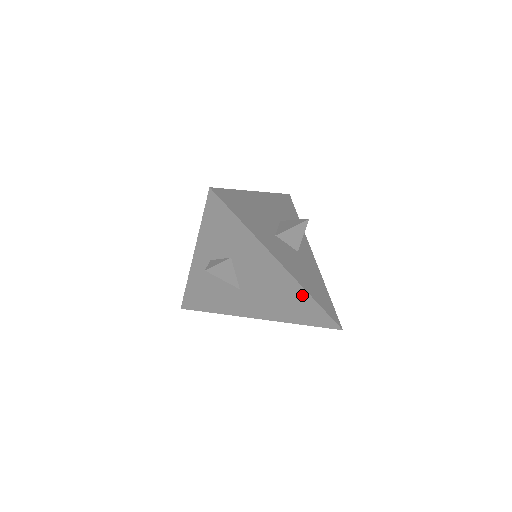
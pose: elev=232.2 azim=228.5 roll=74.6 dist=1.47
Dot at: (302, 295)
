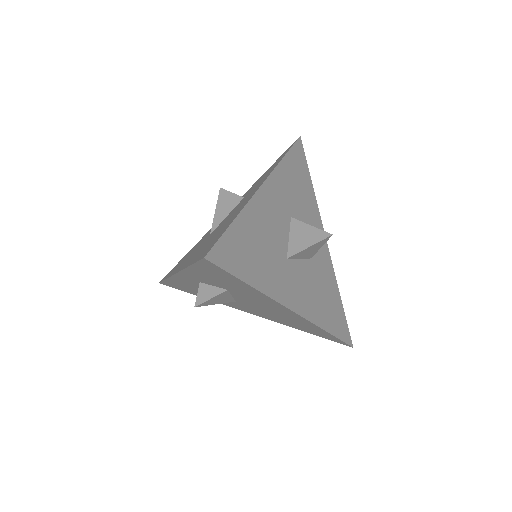
Dot at: (313, 327)
